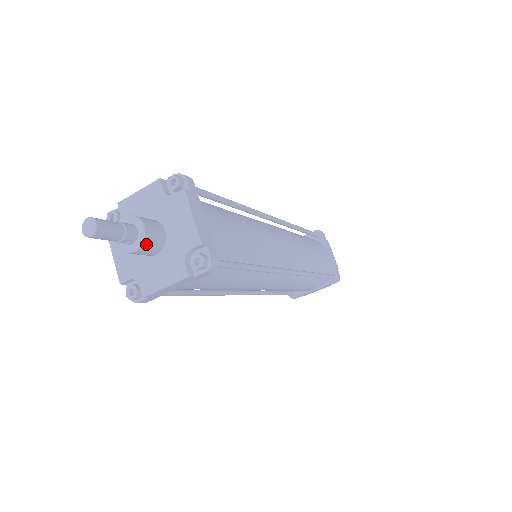
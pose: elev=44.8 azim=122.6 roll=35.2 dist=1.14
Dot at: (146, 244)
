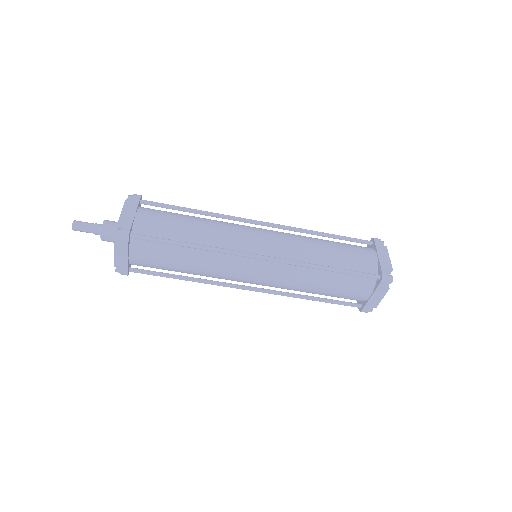
Dot at: (104, 232)
